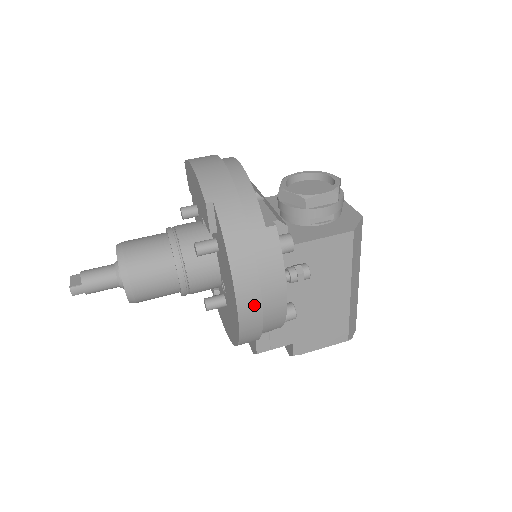
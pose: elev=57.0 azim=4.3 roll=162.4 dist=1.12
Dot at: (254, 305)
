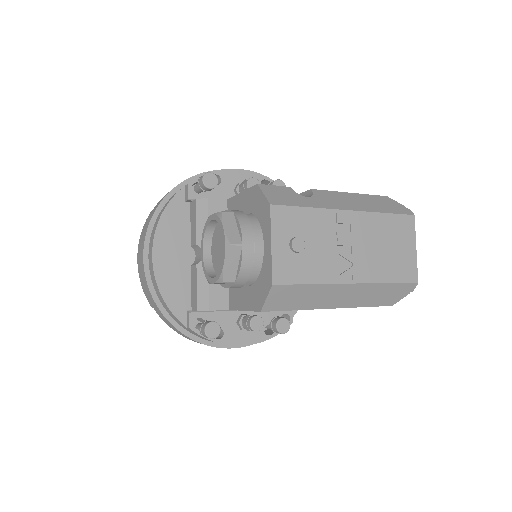
Dot at: (232, 347)
